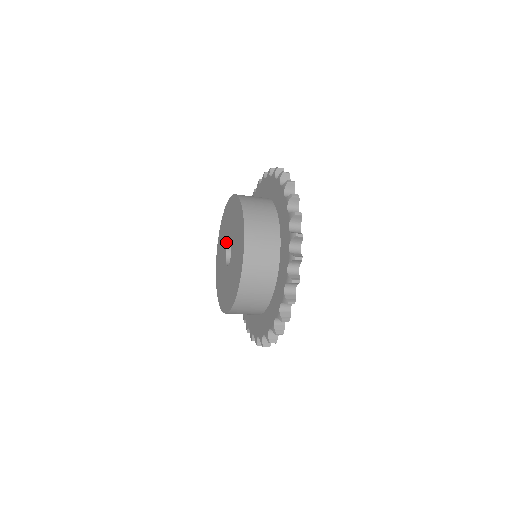
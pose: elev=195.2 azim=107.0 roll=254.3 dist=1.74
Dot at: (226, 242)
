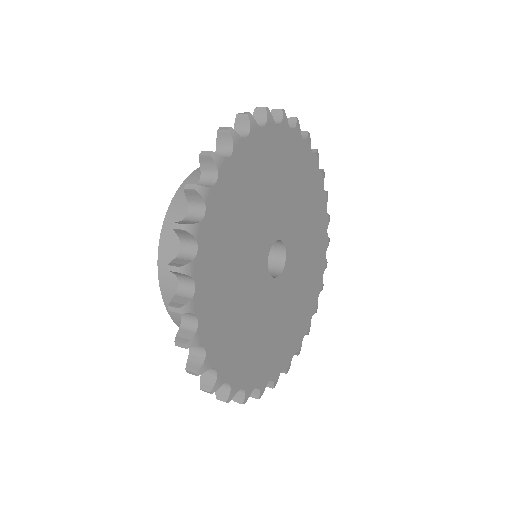
Dot at: occluded
